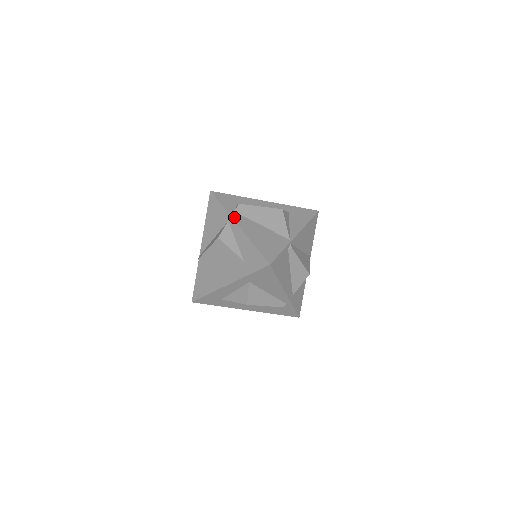
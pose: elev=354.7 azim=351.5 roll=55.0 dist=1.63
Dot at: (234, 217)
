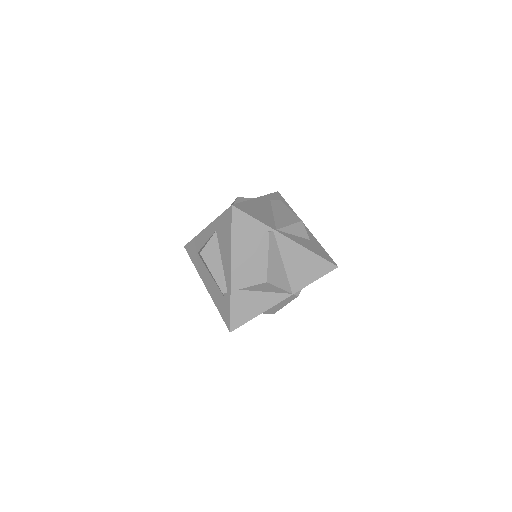
Dot at: (264, 197)
